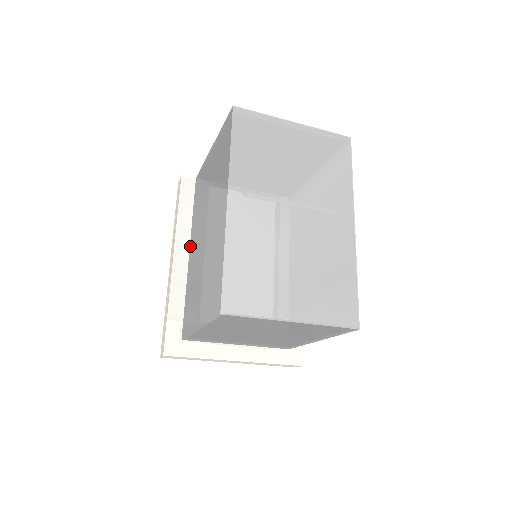
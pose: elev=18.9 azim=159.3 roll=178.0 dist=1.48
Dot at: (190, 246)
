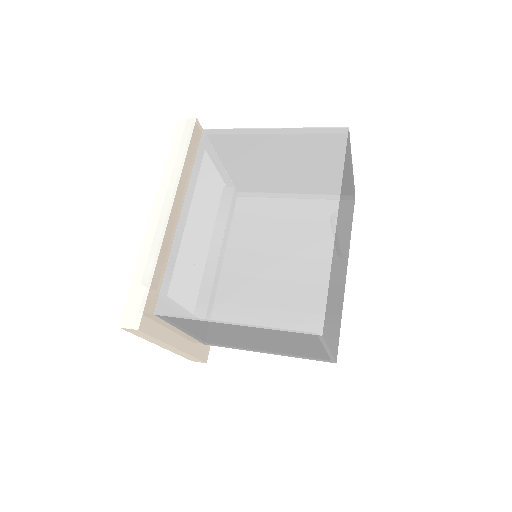
Dot at: (186, 207)
